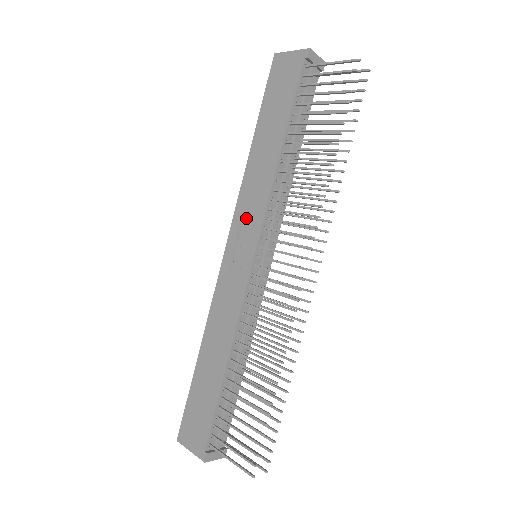
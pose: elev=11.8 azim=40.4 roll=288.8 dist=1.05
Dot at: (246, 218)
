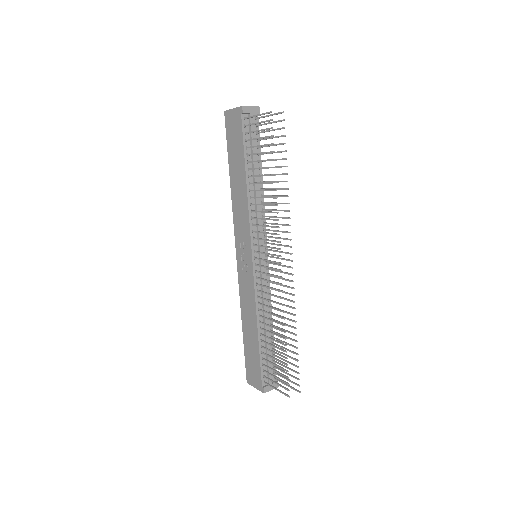
Dot at: (241, 233)
